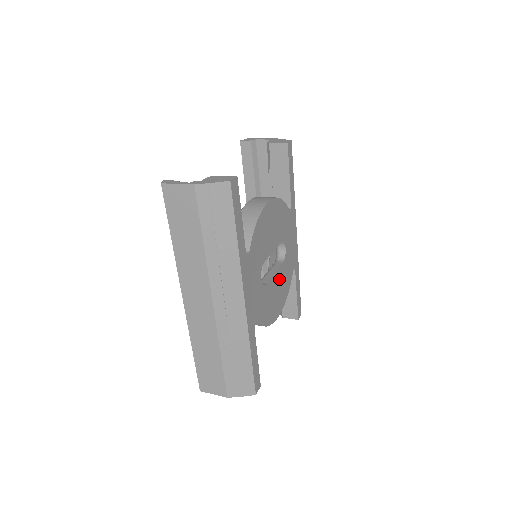
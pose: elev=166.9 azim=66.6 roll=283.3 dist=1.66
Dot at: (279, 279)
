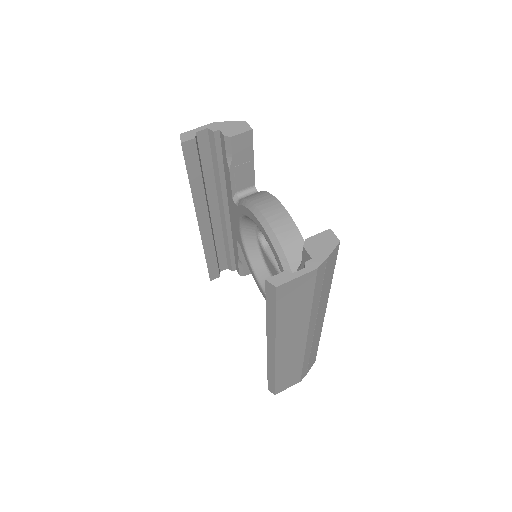
Dot at: occluded
